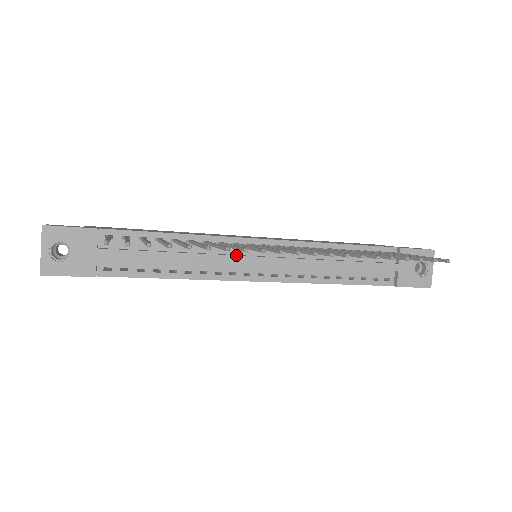
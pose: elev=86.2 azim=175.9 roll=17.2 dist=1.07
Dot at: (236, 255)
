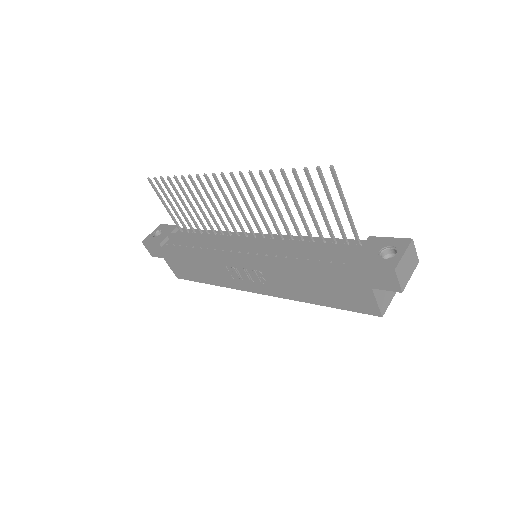
Dot at: (232, 237)
